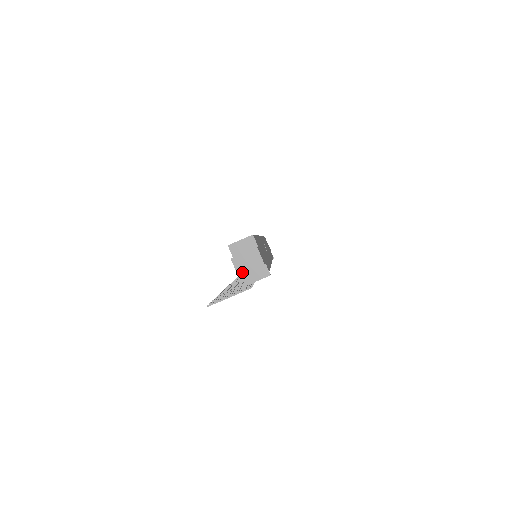
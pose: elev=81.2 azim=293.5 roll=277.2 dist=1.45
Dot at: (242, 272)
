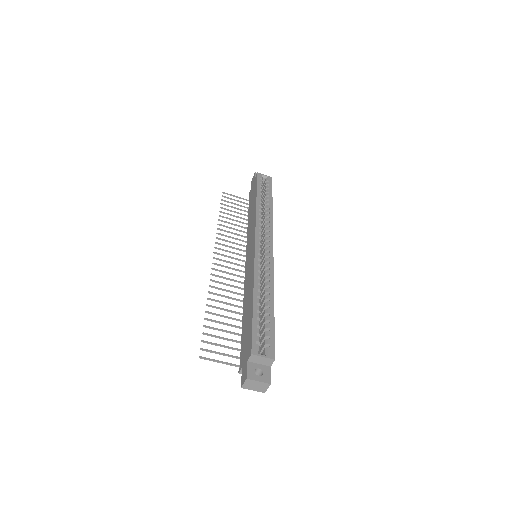
Dot at: (246, 388)
